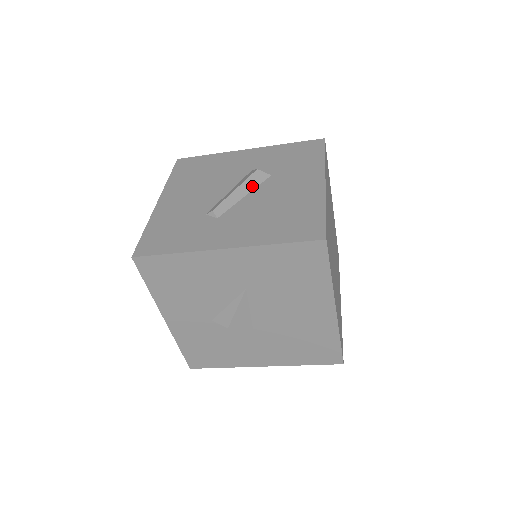
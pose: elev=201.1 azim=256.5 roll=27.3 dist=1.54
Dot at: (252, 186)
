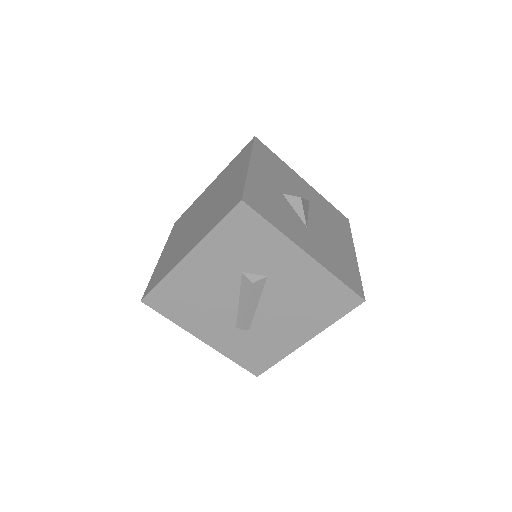
Dot at: occluded
